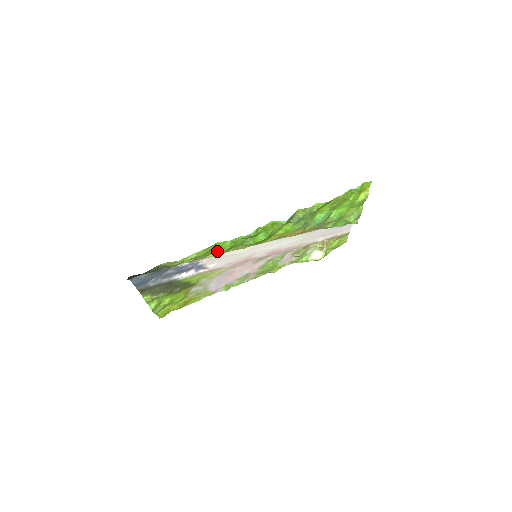
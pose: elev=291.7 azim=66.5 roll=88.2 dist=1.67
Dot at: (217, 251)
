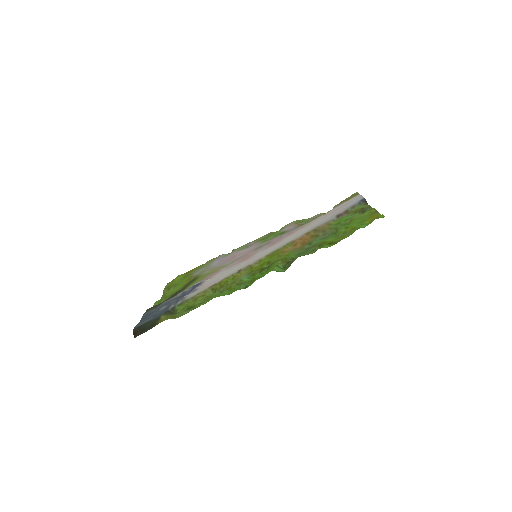
Dot at: (215, 294)
